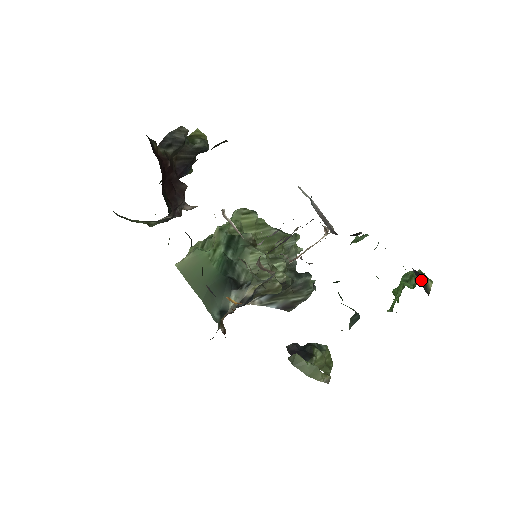
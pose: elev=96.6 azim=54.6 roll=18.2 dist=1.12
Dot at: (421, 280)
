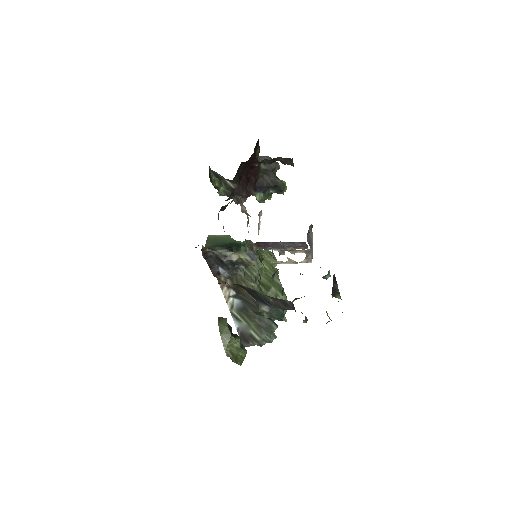
Dot at: (335, 287)
